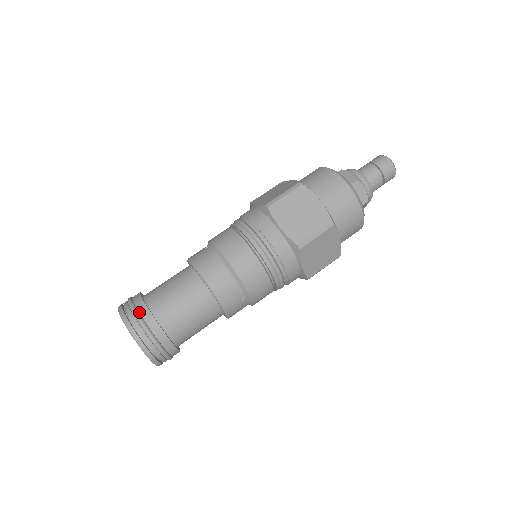
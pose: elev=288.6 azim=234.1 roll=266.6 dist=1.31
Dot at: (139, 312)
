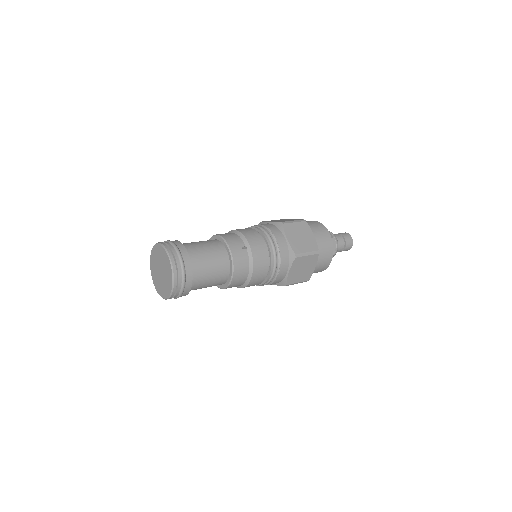
Dot at: occluded
